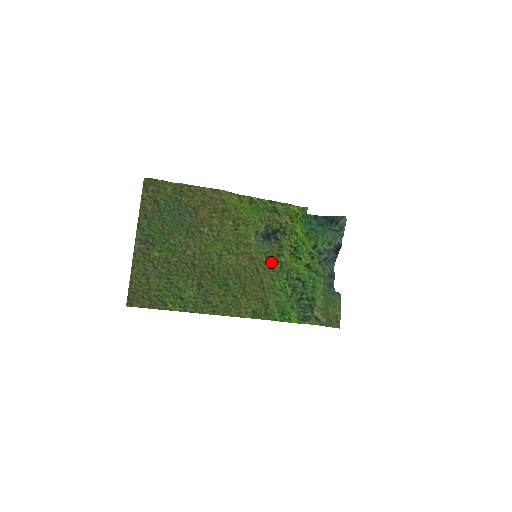
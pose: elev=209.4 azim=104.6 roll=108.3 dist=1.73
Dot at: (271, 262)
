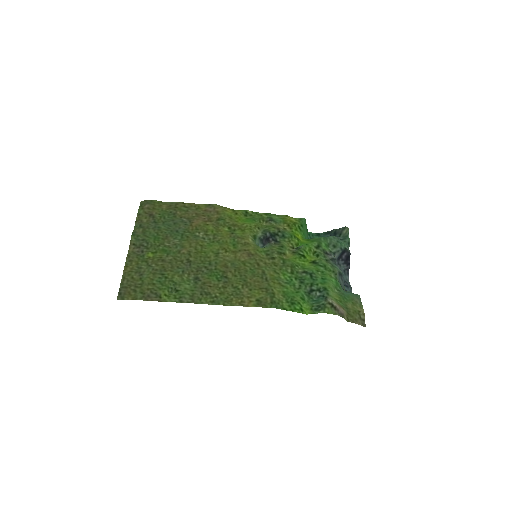
Dot at: (272, 258)
